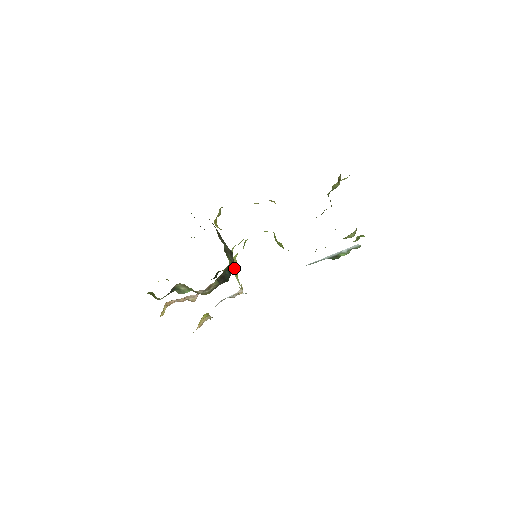
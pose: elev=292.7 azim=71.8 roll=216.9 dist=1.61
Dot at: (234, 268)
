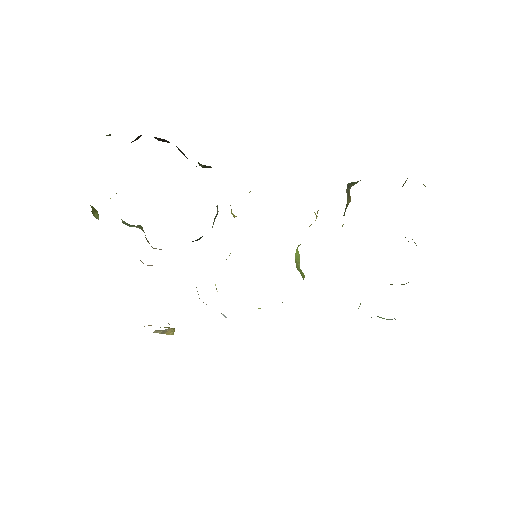
Dot at: occluded
